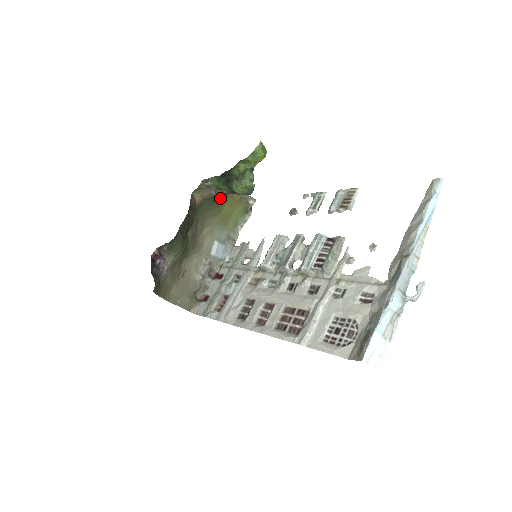
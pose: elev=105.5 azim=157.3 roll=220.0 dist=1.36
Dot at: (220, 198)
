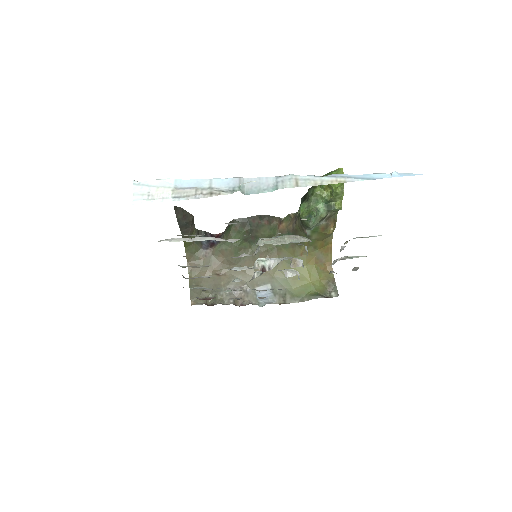
Dot at: occluded
